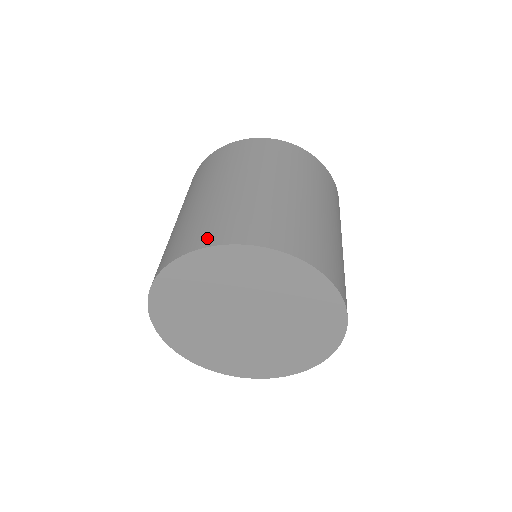
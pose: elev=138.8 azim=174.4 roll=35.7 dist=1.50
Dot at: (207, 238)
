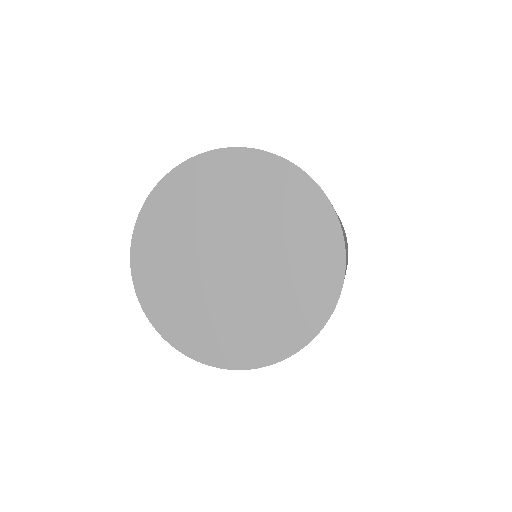
Dot at: occluded
